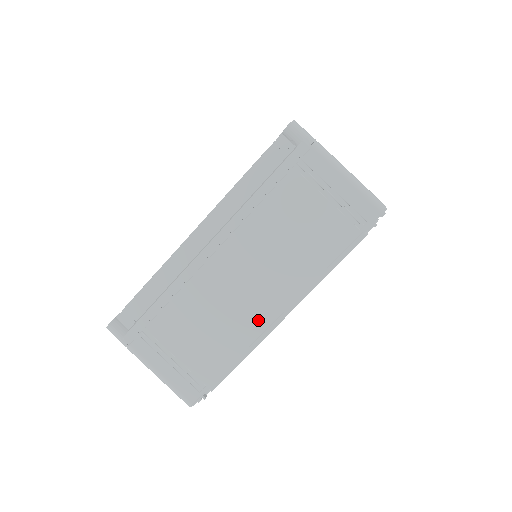
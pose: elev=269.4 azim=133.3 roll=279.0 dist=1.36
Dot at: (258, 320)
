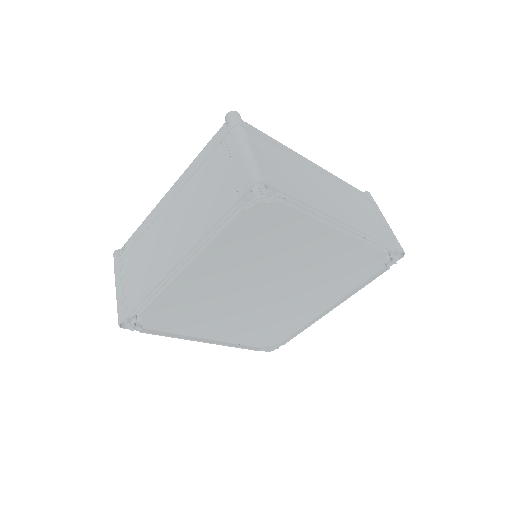
Dot at: (331, 209)
